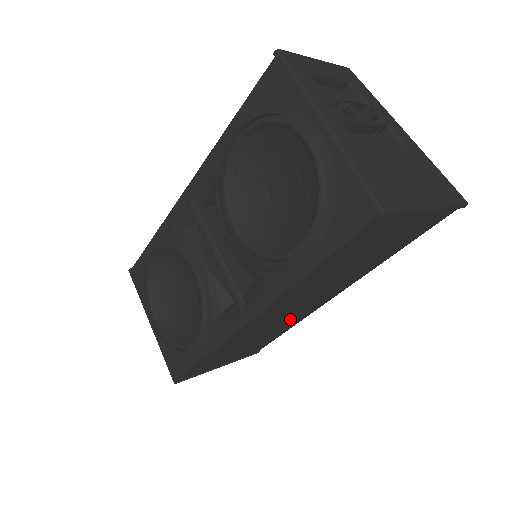
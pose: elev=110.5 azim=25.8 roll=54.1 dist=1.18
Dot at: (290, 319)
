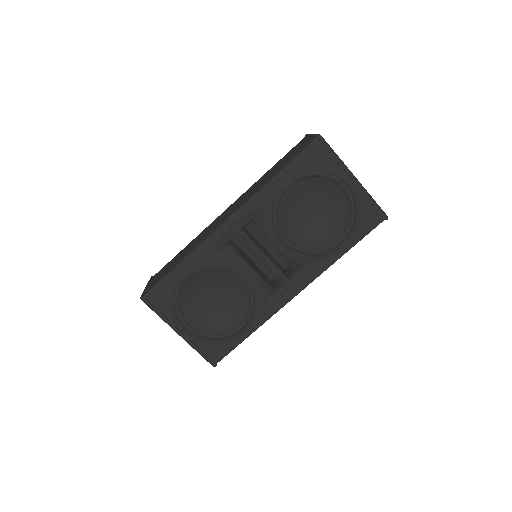
Dot at: occluded
